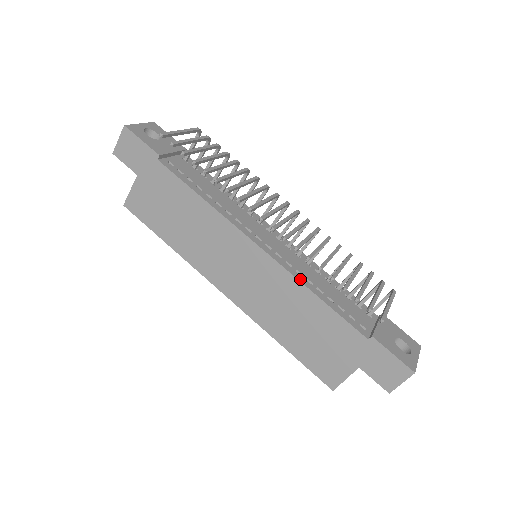
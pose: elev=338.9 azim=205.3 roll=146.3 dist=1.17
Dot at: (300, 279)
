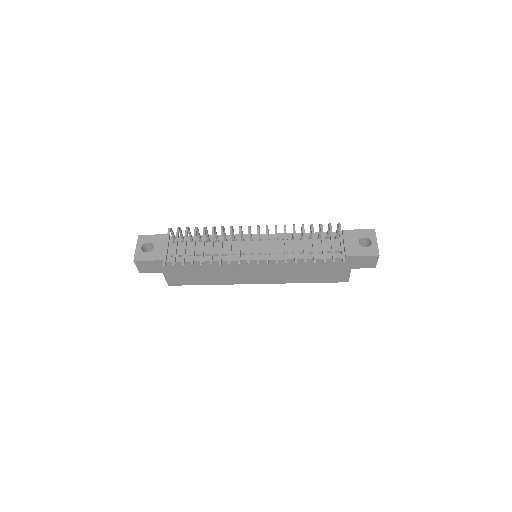
Dot at: (289, 258)
